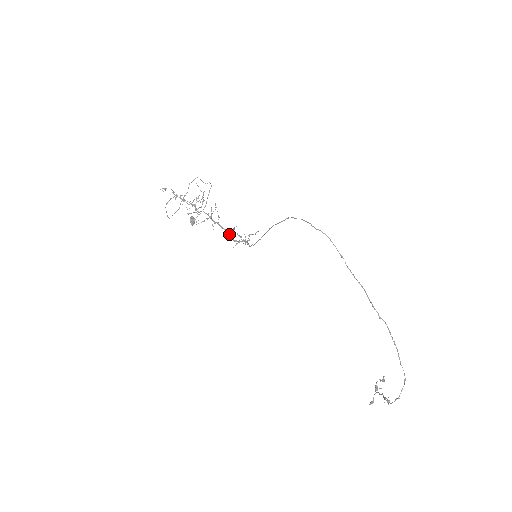
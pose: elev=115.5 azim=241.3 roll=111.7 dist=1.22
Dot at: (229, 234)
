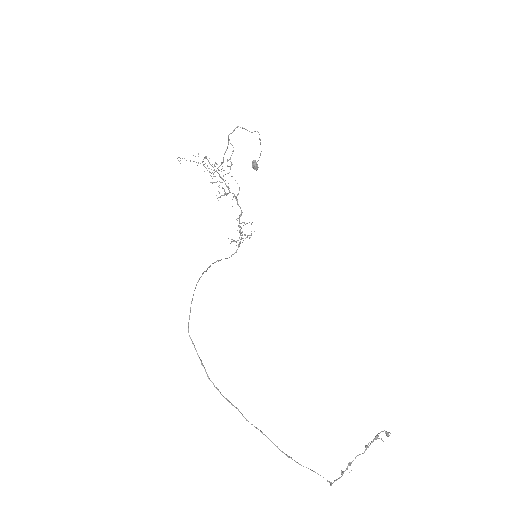
Dot at: occluded
